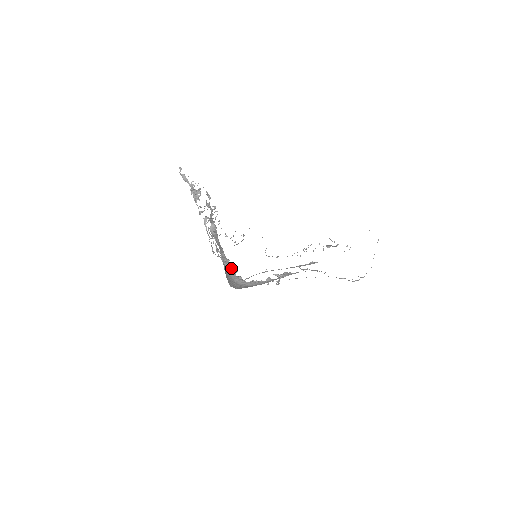
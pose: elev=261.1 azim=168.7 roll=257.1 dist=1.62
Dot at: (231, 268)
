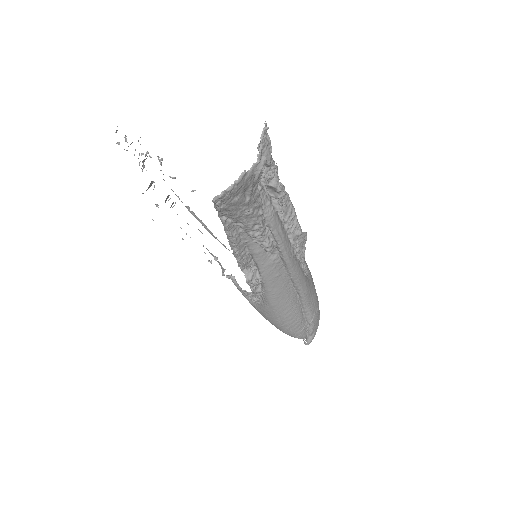
Dot at: (223, 271)
